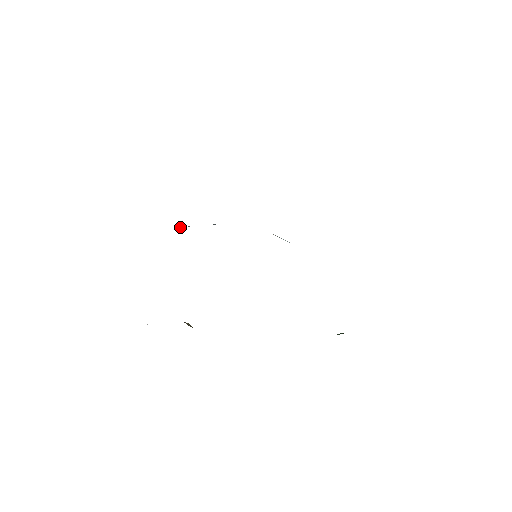
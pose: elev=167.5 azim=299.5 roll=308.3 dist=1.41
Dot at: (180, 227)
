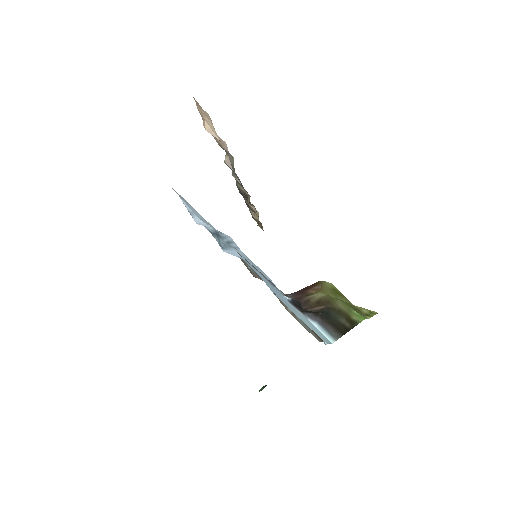
Dot at: occluded
